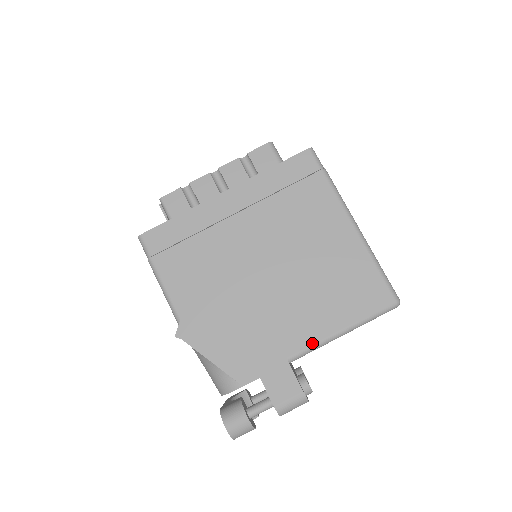
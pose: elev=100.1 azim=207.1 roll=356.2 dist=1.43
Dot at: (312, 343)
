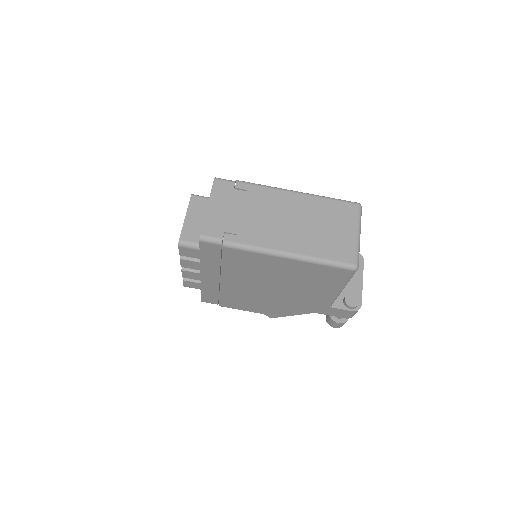
Dot at: (332, 299)
